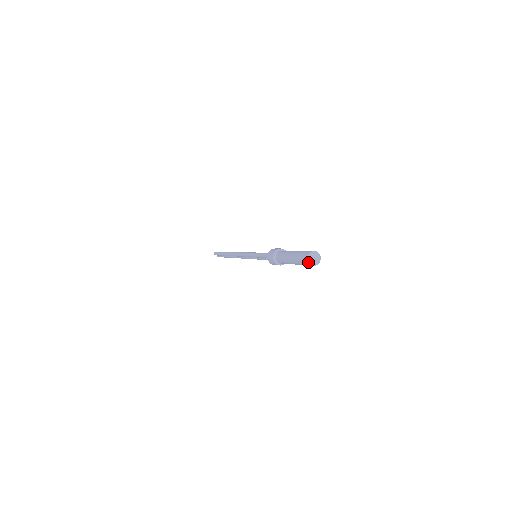
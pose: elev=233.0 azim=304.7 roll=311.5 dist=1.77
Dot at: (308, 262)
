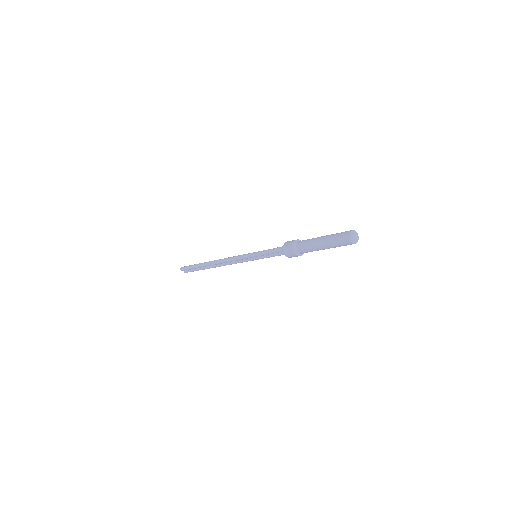
Dot at: (350, 240)
